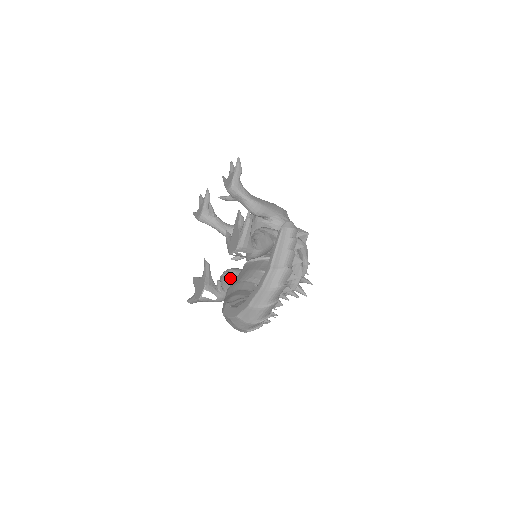
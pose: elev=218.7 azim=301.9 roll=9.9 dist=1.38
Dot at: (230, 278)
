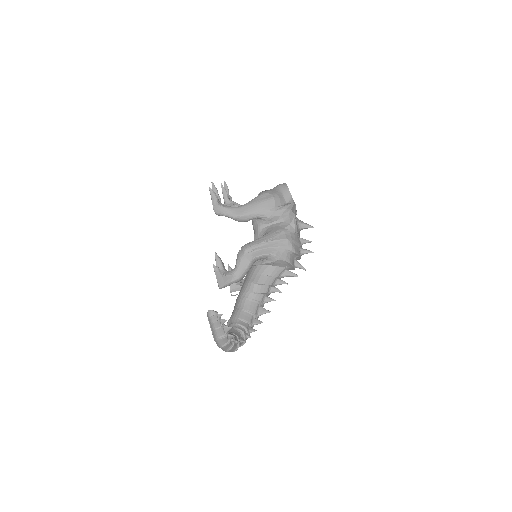
Dot at: occluded
